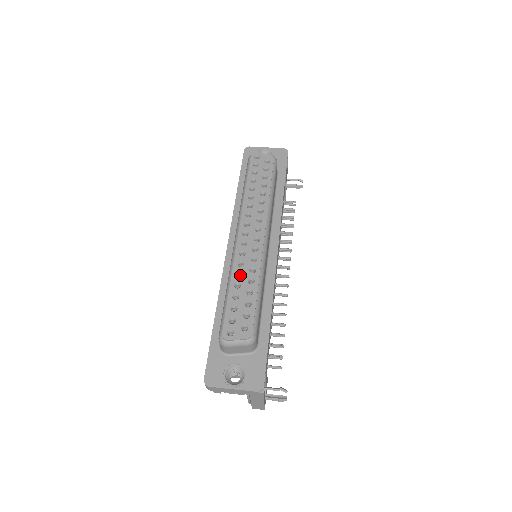
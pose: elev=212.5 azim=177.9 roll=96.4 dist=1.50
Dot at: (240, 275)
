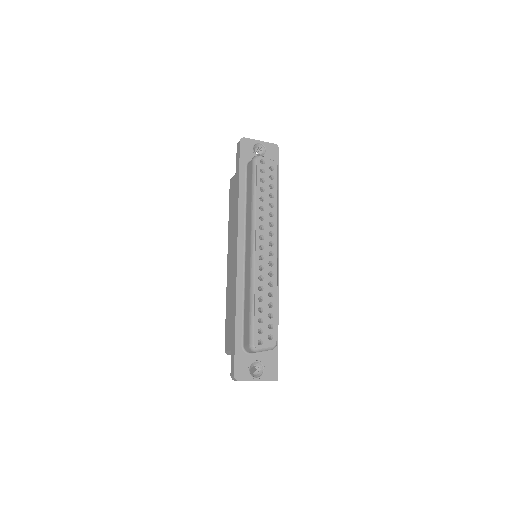
Dot at: (260, 287)
